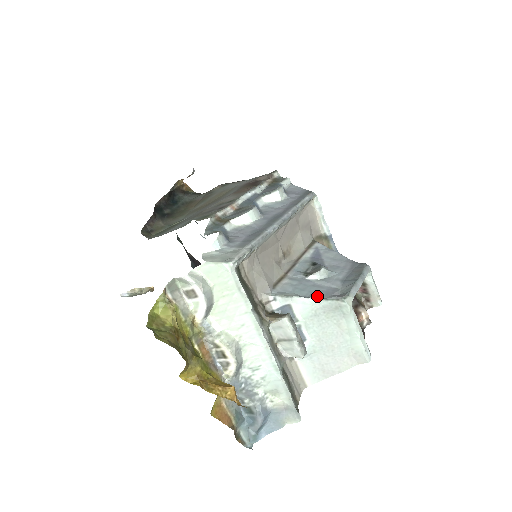
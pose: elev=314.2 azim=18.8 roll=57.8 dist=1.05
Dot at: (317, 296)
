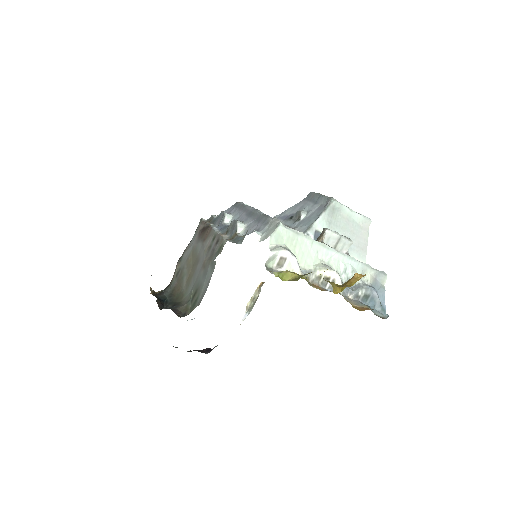
Dot at: (320, 213)
